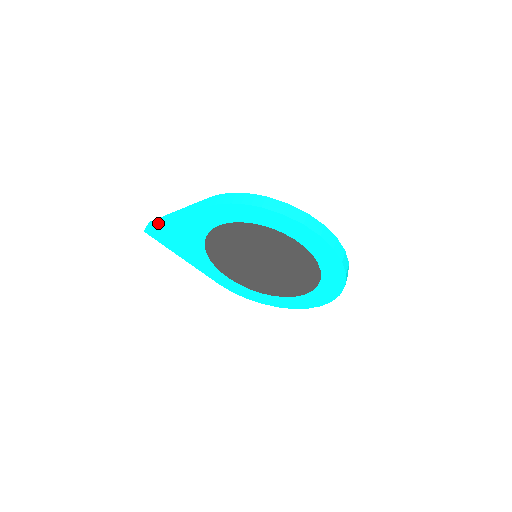
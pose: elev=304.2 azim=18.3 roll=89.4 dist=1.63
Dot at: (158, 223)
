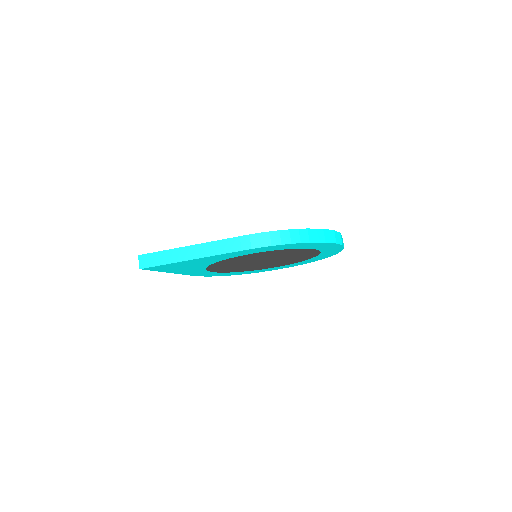
Dot at: (164, 261)
